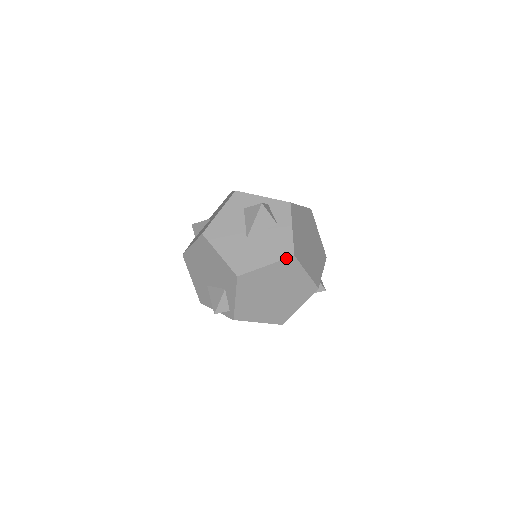
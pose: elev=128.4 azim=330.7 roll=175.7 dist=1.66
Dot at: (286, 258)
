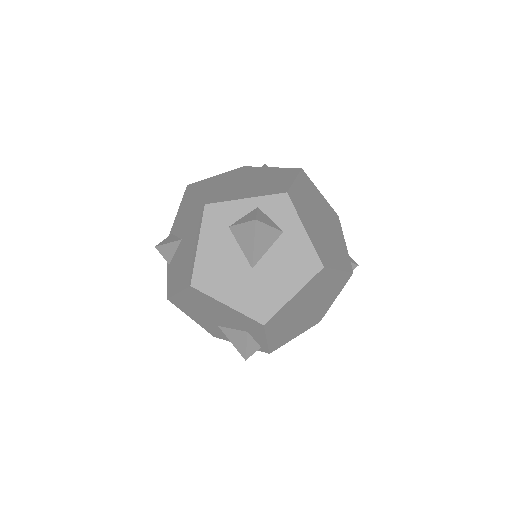
Dot at: (315, 275)
